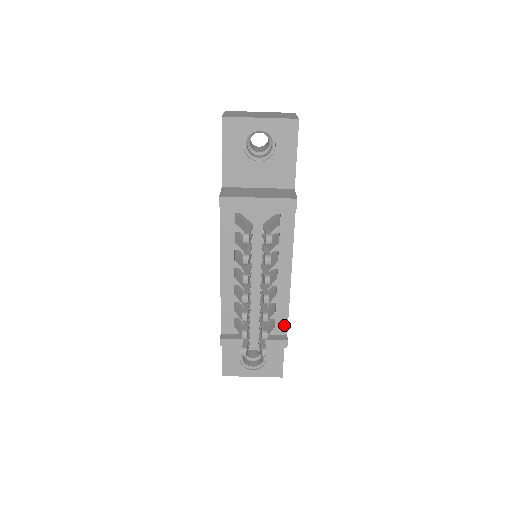
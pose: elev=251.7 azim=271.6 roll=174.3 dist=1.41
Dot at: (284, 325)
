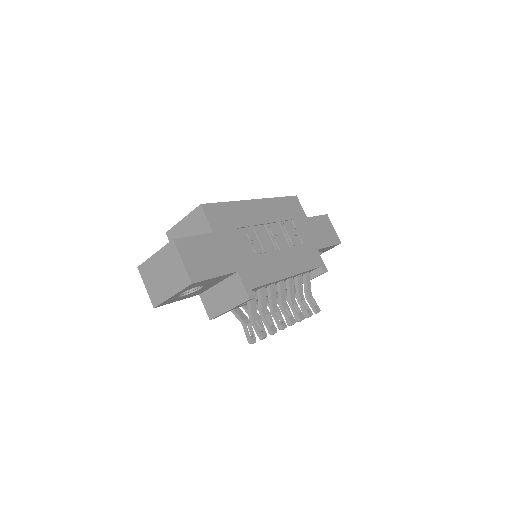
Dot at: occluded
